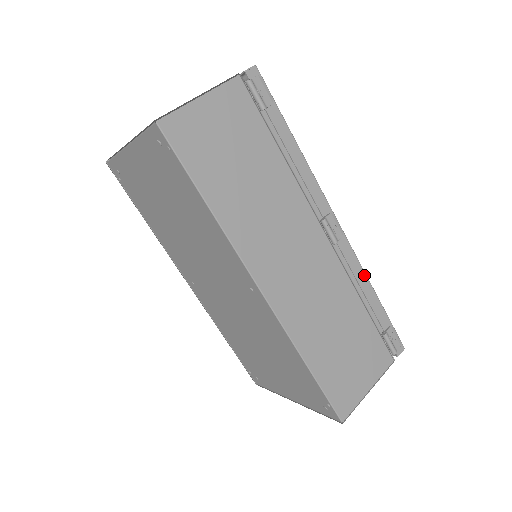
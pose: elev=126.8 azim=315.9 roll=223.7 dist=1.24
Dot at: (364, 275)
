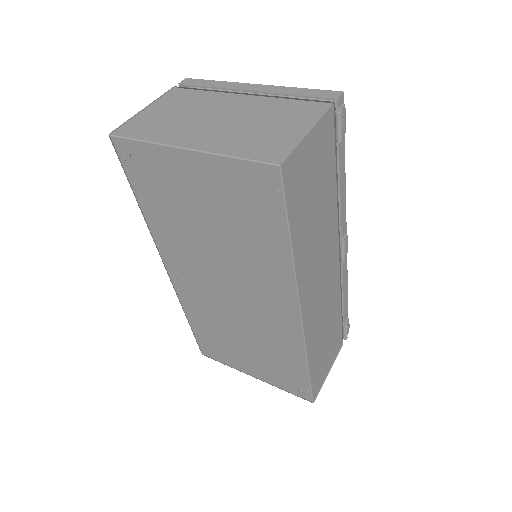
Dot at: (347, 281)
